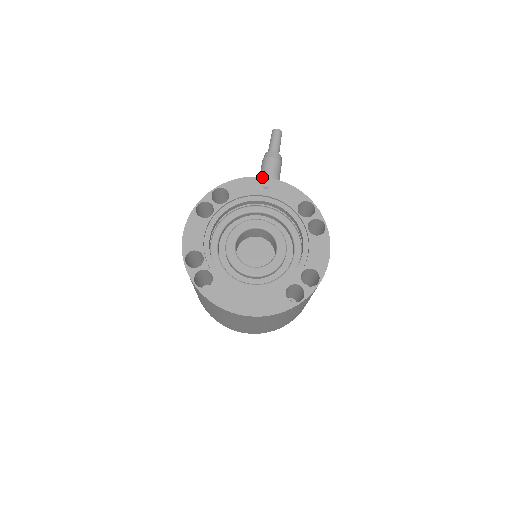
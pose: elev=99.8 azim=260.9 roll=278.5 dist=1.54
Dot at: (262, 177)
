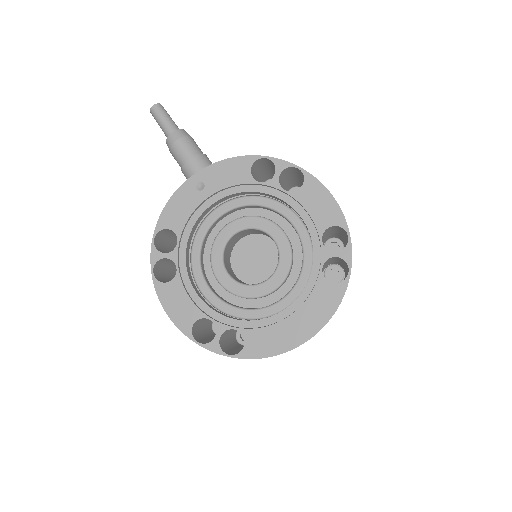
Dot at: (187, 180)
